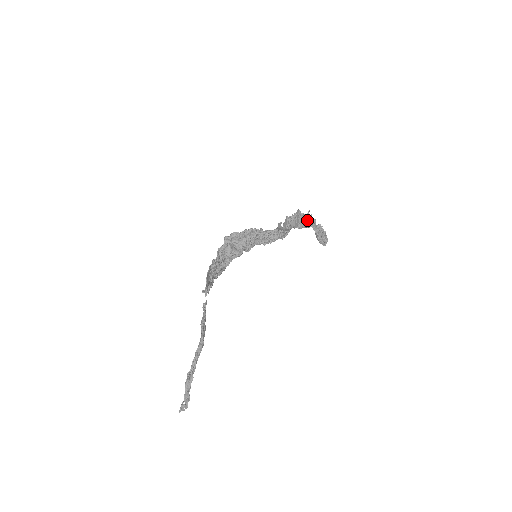
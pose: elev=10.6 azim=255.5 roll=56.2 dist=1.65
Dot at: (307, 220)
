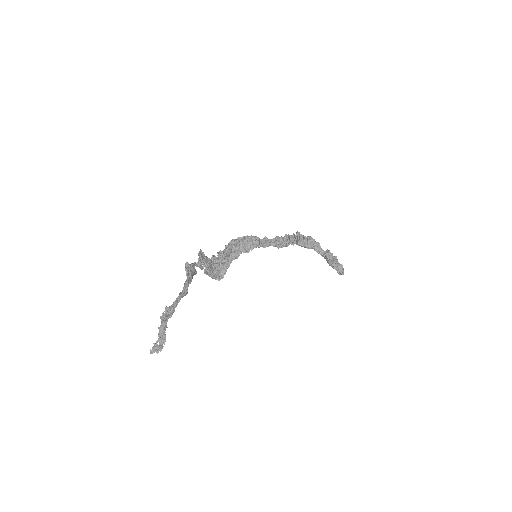
Dot at: (307, 238)
